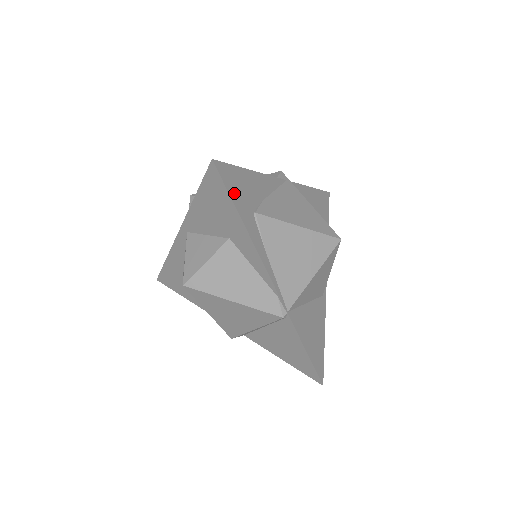
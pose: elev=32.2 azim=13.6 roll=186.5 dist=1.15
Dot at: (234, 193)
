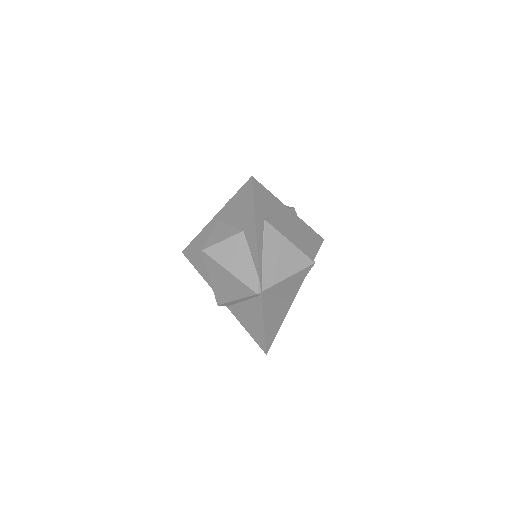
Dot at: (257, 202)
